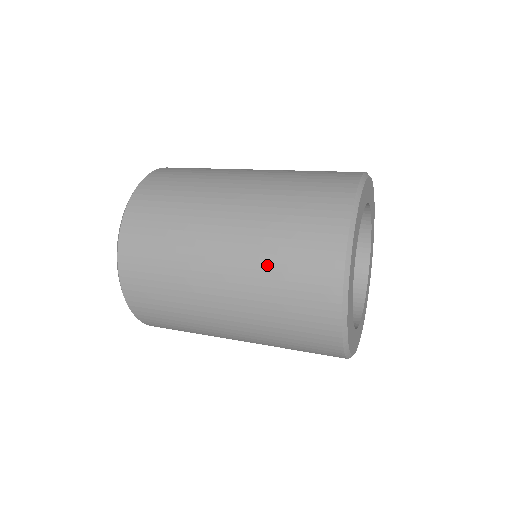
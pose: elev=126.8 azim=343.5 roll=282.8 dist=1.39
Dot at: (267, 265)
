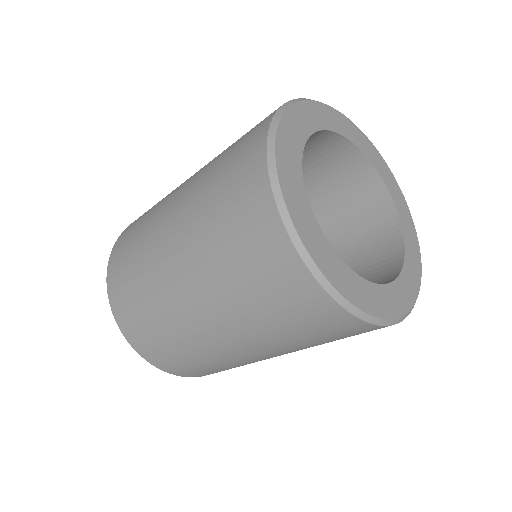
Dot at: (298, 345)
